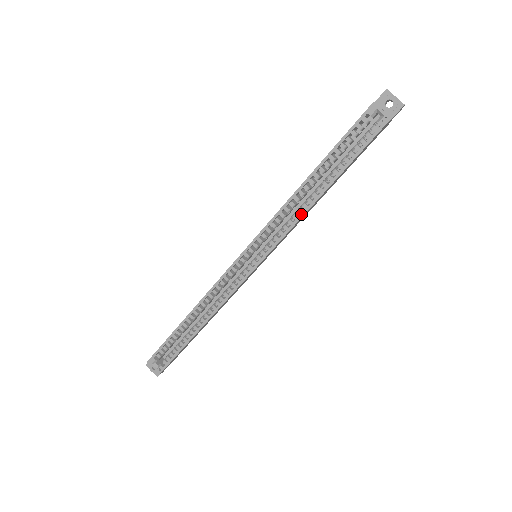
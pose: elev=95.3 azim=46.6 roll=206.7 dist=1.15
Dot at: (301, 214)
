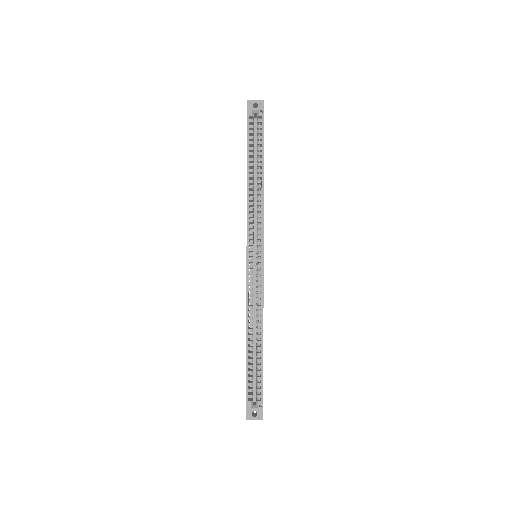
Dot at: (261, 198)
